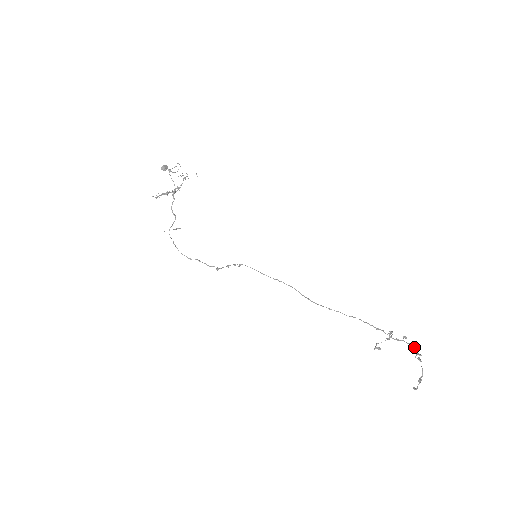
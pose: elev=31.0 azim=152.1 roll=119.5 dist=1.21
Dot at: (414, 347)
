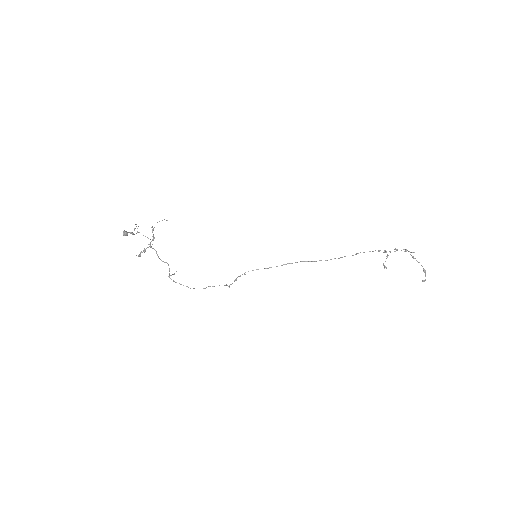
Dot at: (407, 250)
